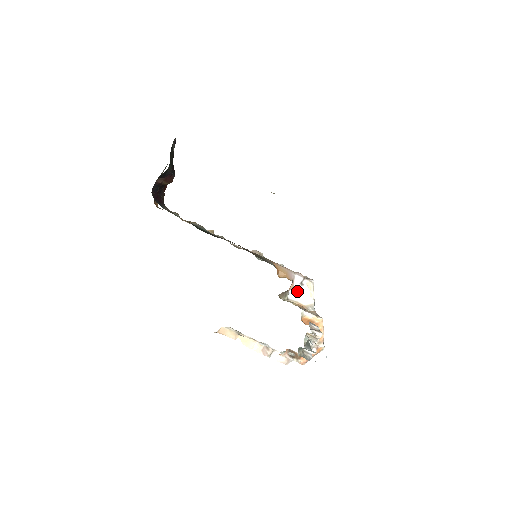
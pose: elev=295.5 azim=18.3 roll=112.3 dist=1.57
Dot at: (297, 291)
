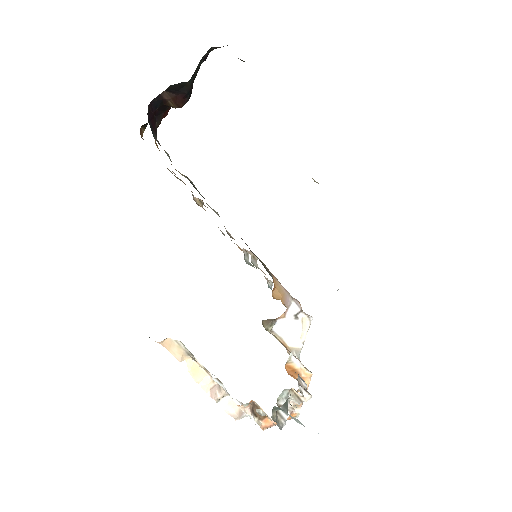
Dot at: (287, 324)
